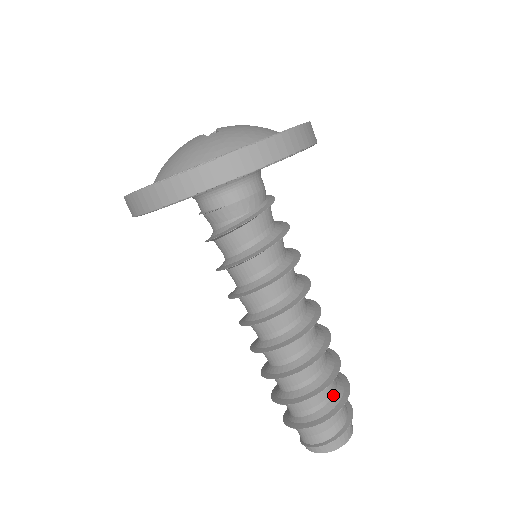
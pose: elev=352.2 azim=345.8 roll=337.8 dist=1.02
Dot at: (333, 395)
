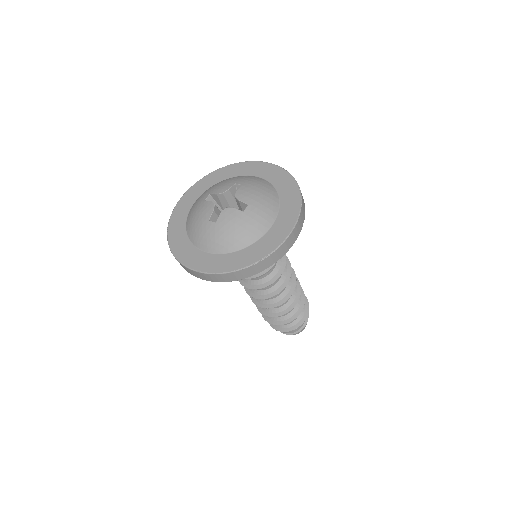
Dot at: occluded
